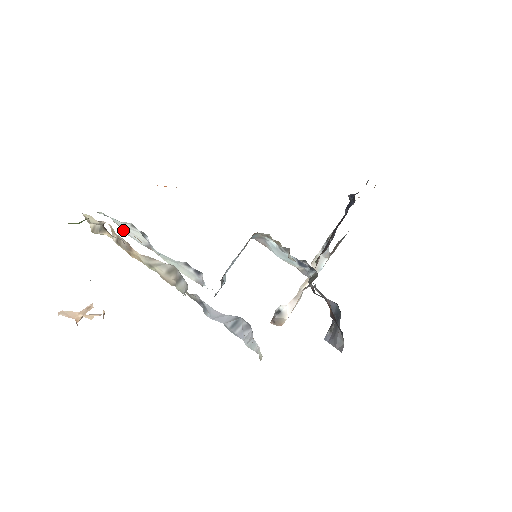
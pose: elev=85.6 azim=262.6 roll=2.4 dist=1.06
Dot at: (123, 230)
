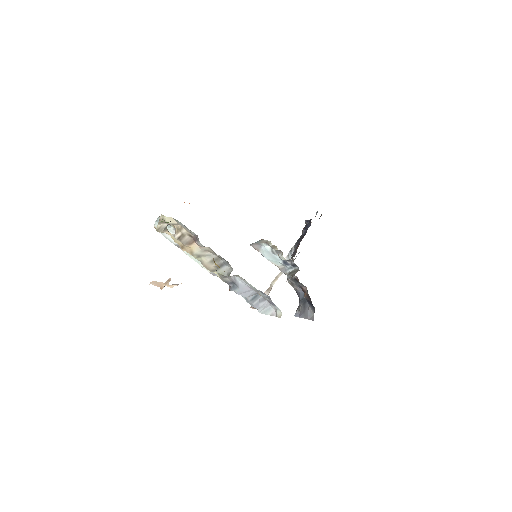
Dot at: (160, 232)
